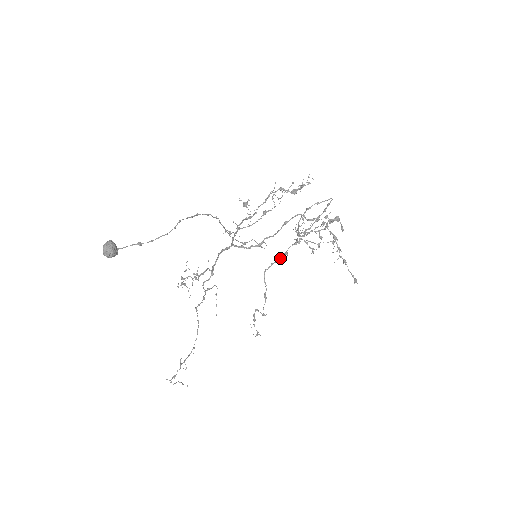
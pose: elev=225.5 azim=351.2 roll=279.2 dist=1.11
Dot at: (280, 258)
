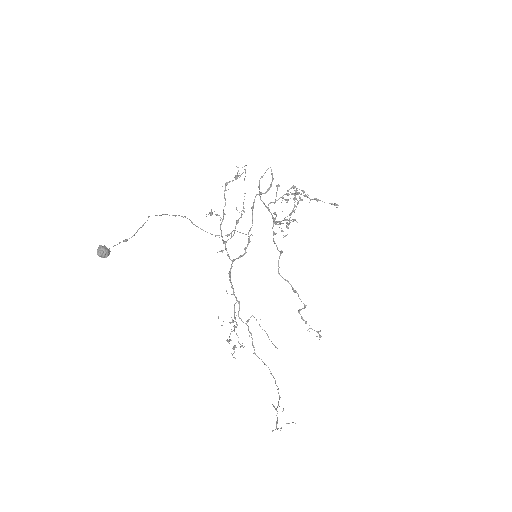
Dot at: (276, 245)
